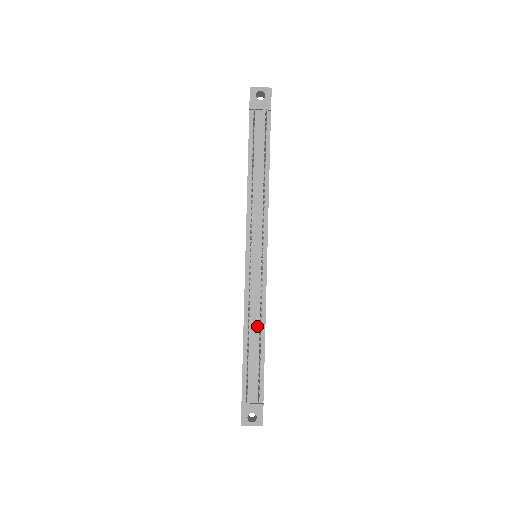
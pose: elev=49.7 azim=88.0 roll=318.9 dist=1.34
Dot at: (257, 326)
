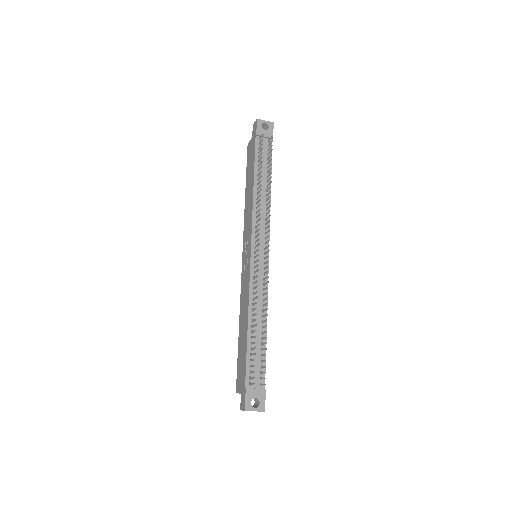
Dot at: (260, 315)
